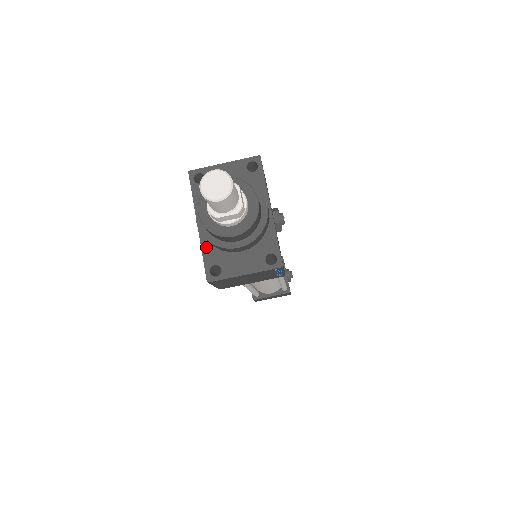
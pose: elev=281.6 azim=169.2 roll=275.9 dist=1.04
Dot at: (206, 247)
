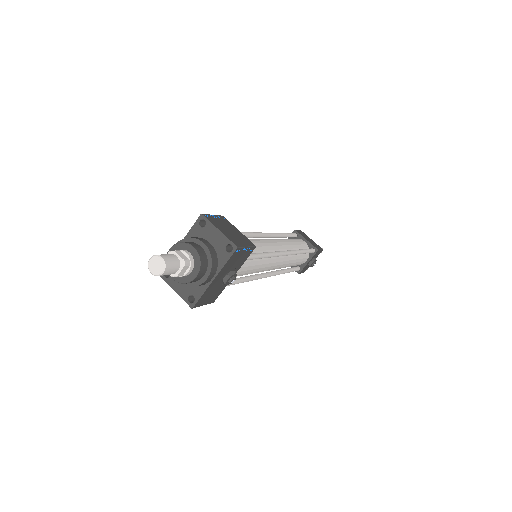
Dot at: occluded
